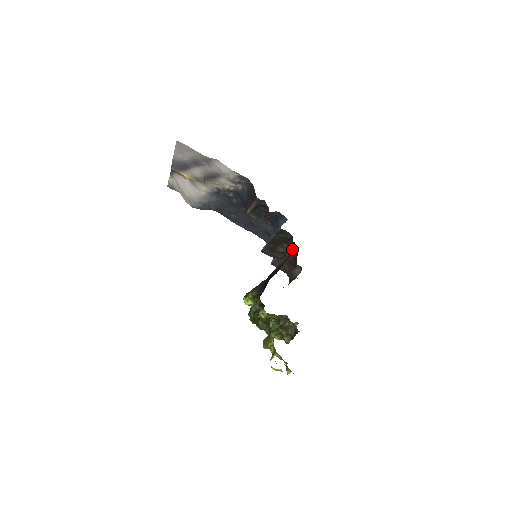
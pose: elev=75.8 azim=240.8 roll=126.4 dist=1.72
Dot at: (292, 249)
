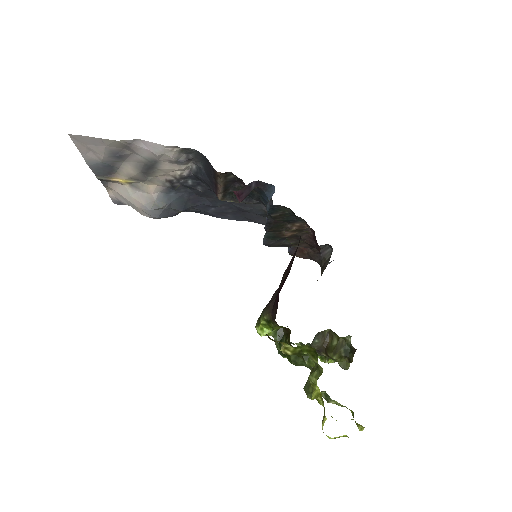
Dot at: (303, 227)
